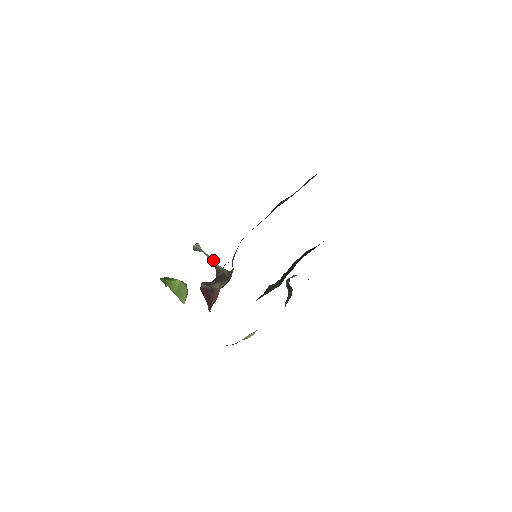
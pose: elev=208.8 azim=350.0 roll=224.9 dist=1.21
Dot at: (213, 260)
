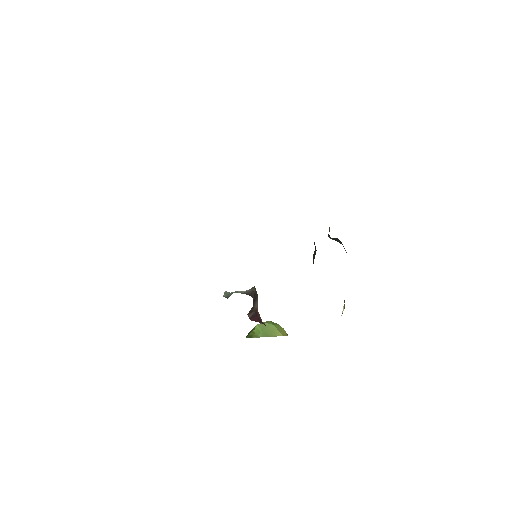
Dot at: (241, 291)
